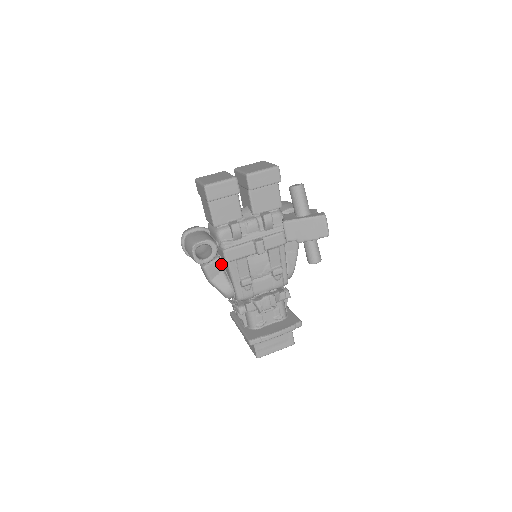
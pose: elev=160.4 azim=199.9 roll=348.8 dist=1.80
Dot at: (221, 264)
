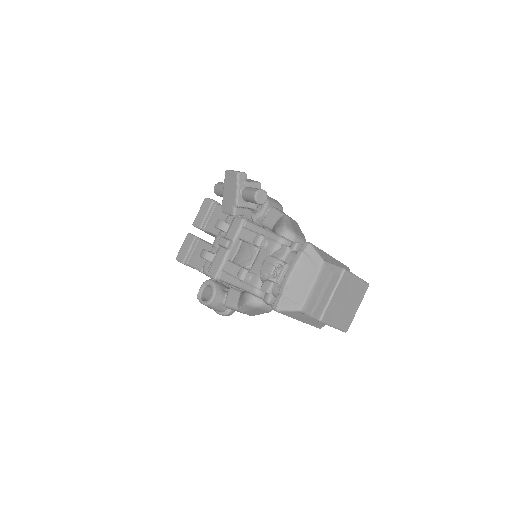
Dot at: (236, 290)
